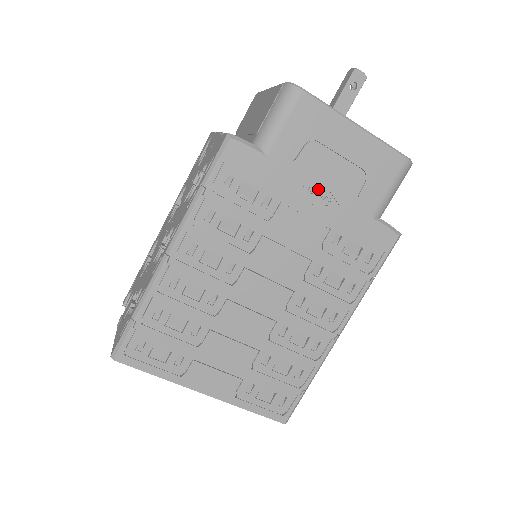
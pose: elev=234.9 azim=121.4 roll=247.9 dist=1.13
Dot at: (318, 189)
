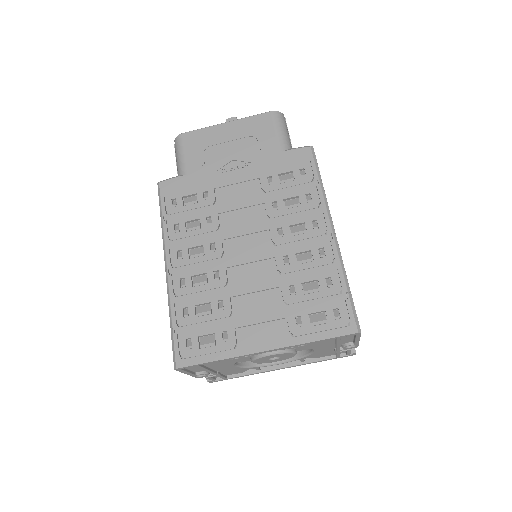
Dot at: (232, 166)
